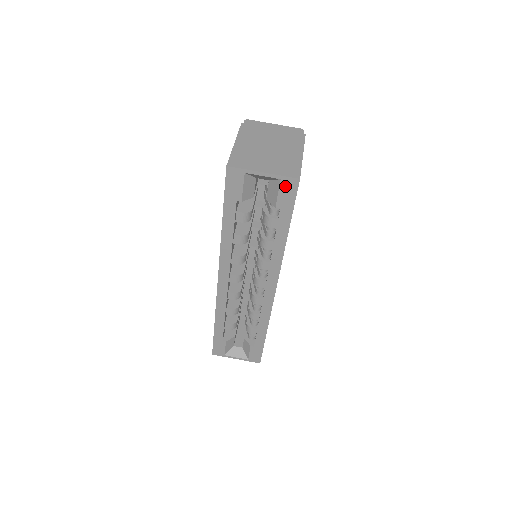
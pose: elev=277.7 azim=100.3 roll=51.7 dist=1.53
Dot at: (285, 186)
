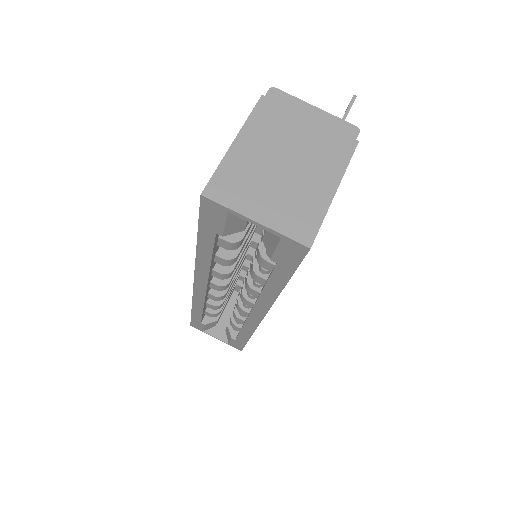
Dot at: (287, 246)
